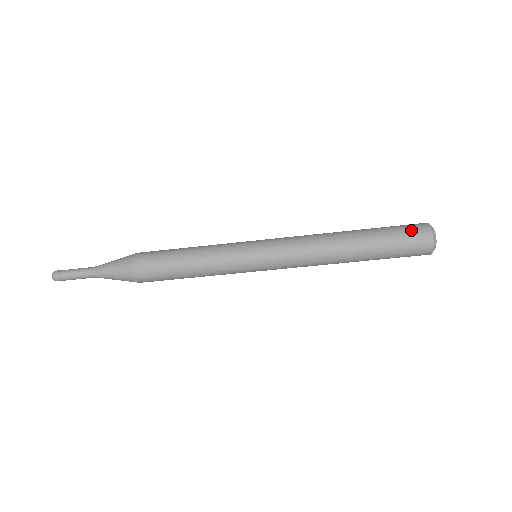
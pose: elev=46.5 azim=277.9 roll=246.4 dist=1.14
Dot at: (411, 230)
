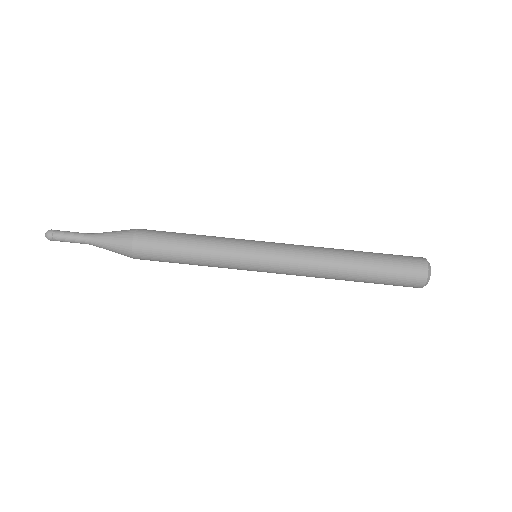
Dot at: occluded
